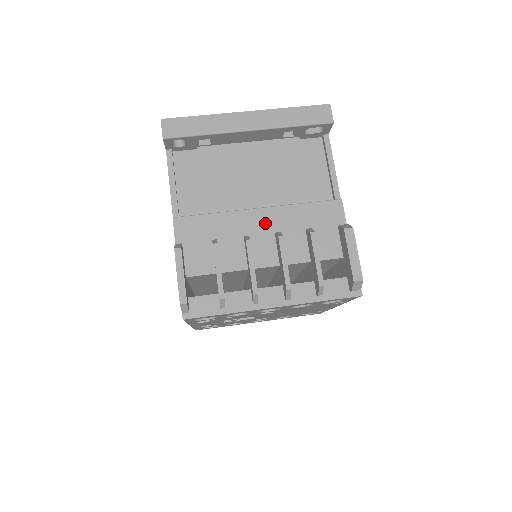
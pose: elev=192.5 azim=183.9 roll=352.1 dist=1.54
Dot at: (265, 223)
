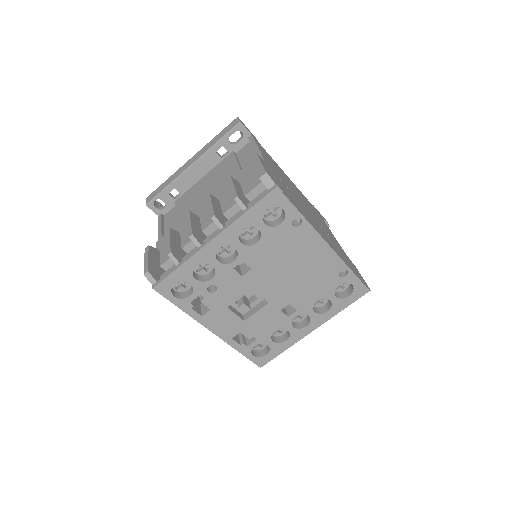
Dot at: occluded
